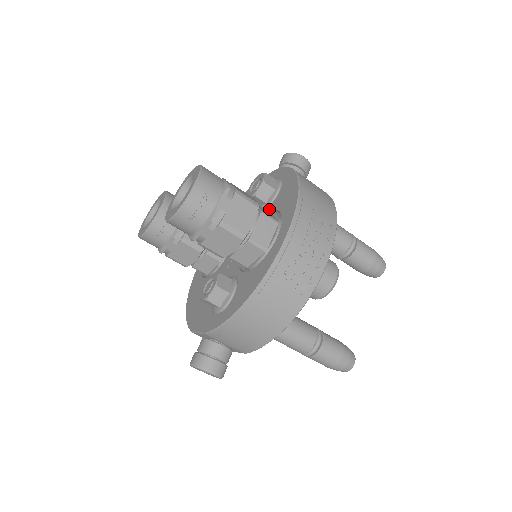
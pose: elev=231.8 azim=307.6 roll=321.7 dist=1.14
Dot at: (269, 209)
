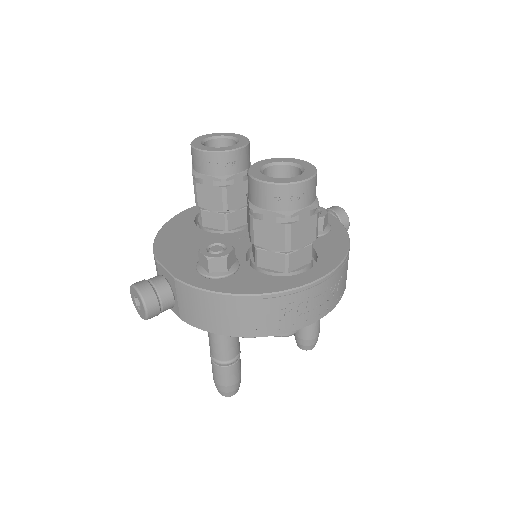
Dot at: occluded
